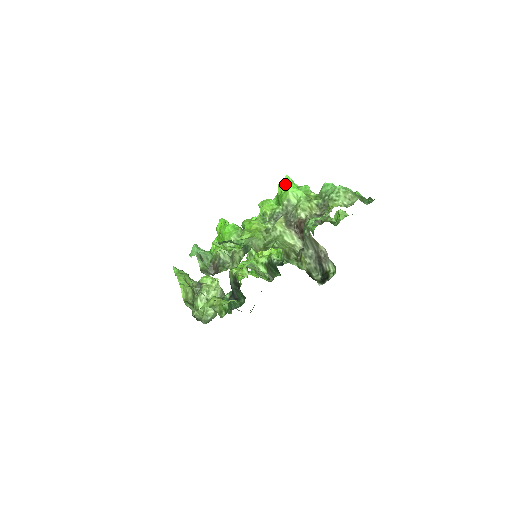
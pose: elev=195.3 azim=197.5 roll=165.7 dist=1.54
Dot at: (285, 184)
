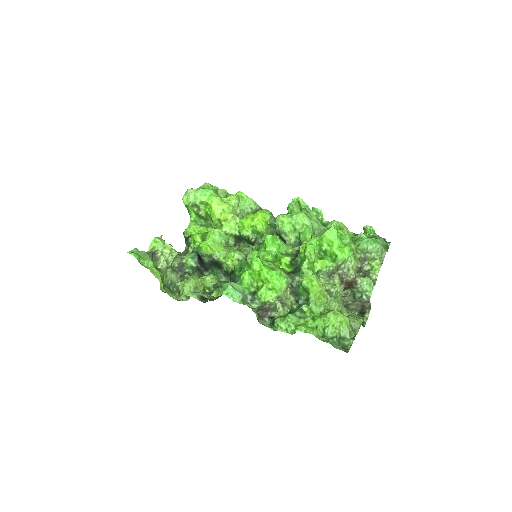
Dot at: (335, 240)
